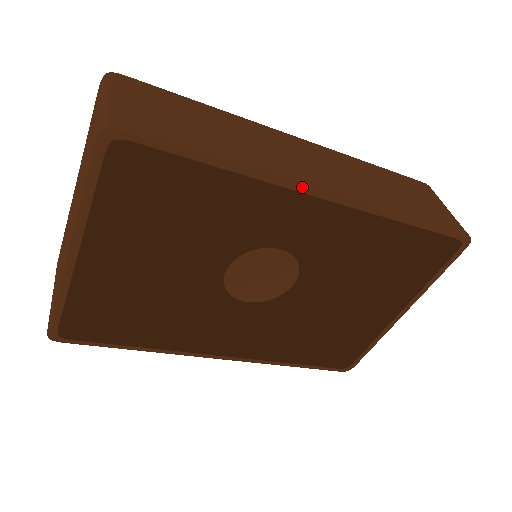
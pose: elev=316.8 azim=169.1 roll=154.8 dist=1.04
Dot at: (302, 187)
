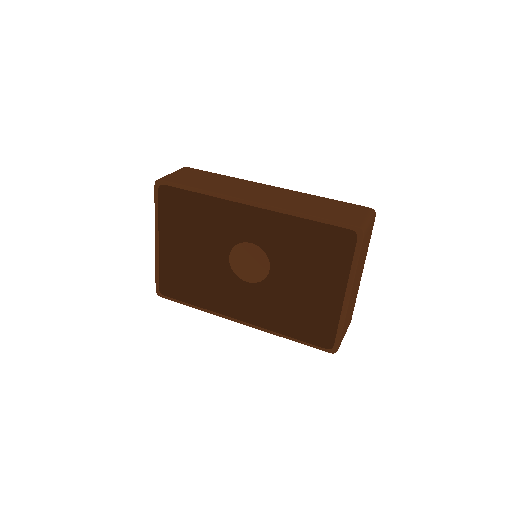
Dot at: (238, 200)
